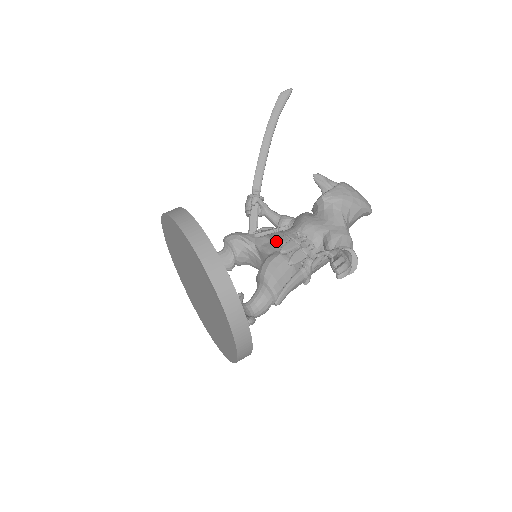
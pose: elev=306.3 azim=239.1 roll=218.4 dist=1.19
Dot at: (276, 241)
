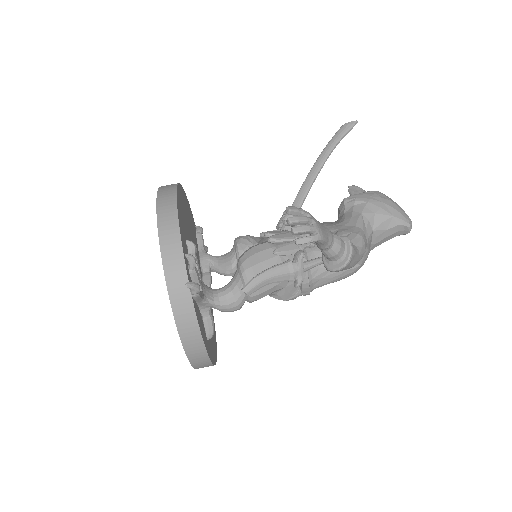
Dot at: (270, 231)
